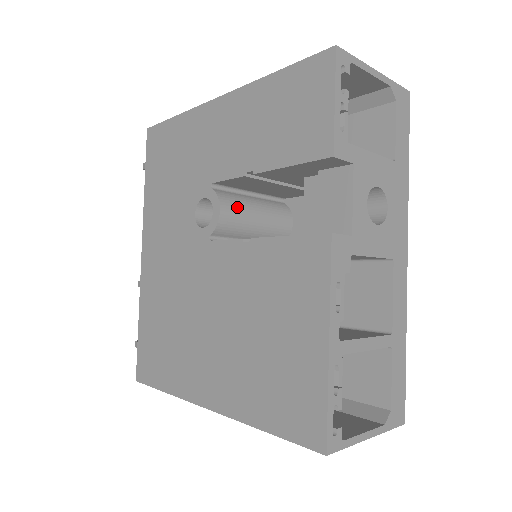
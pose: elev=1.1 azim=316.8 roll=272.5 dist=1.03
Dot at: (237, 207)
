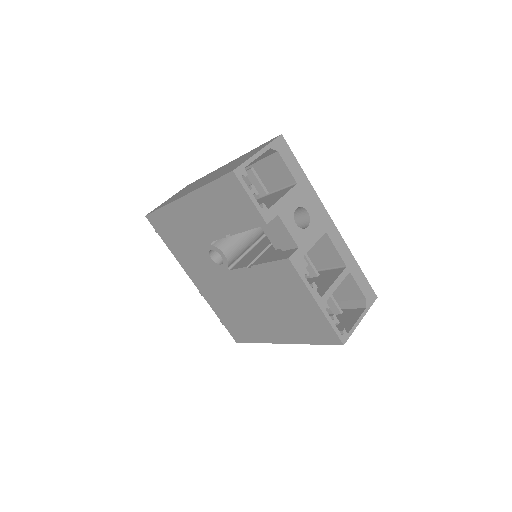
Dot at: (231, 244)
